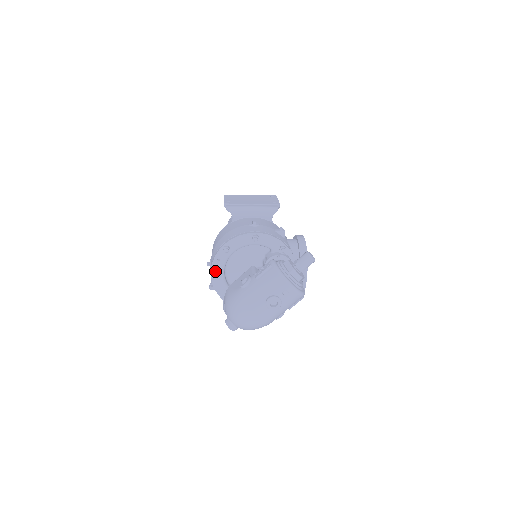
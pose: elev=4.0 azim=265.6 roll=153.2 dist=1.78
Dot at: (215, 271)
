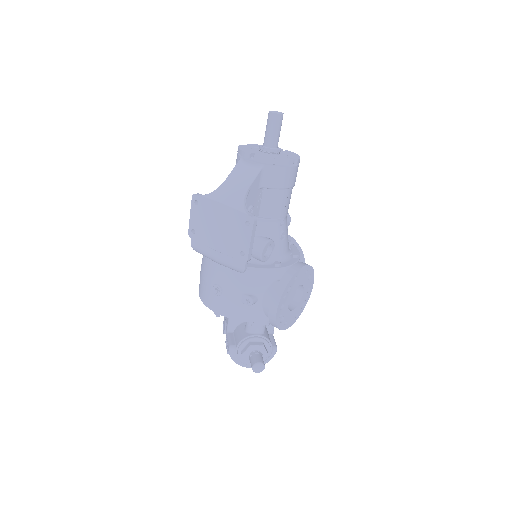
Dot at: occluded
